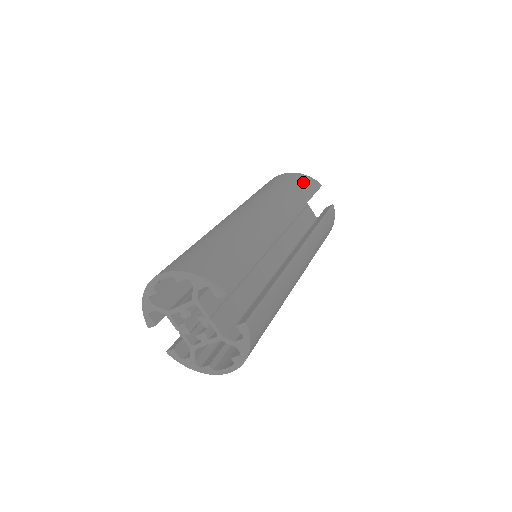
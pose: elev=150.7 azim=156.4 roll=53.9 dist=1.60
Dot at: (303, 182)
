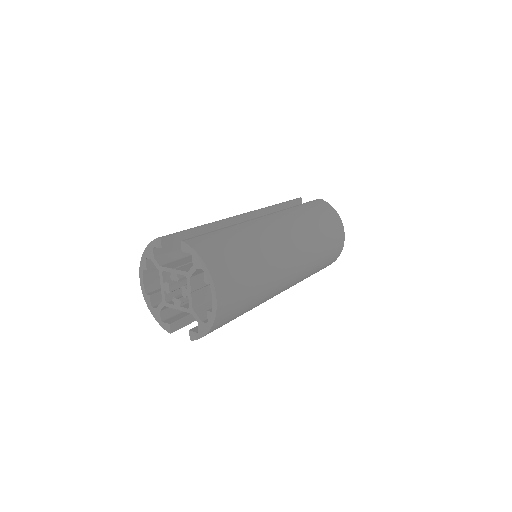
Dot at: occluded
